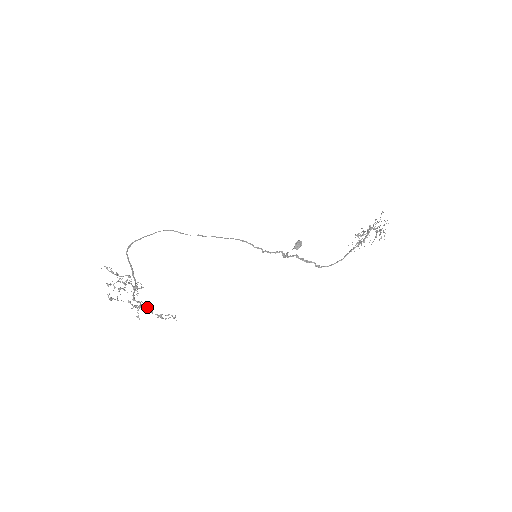
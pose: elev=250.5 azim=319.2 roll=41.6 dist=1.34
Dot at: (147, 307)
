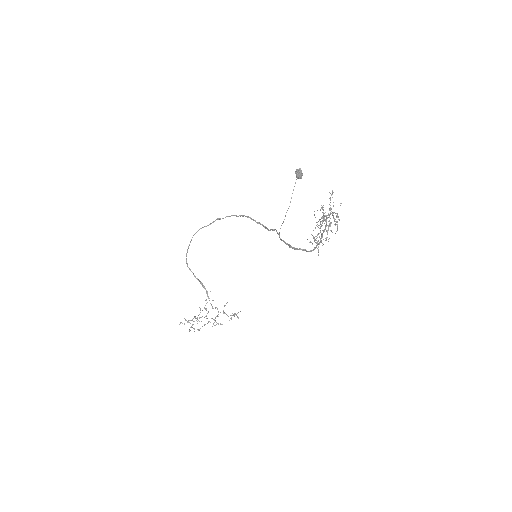
Dot at: occluded
